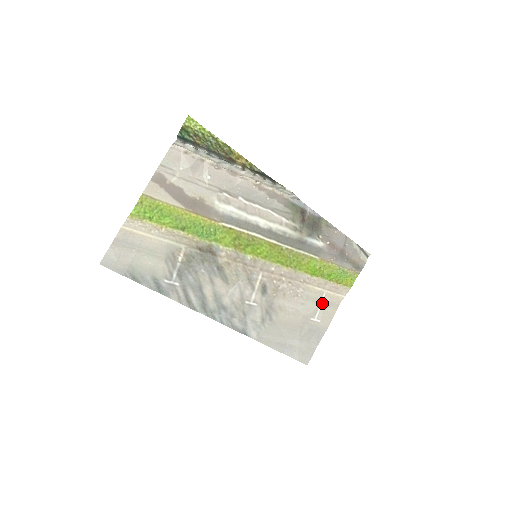
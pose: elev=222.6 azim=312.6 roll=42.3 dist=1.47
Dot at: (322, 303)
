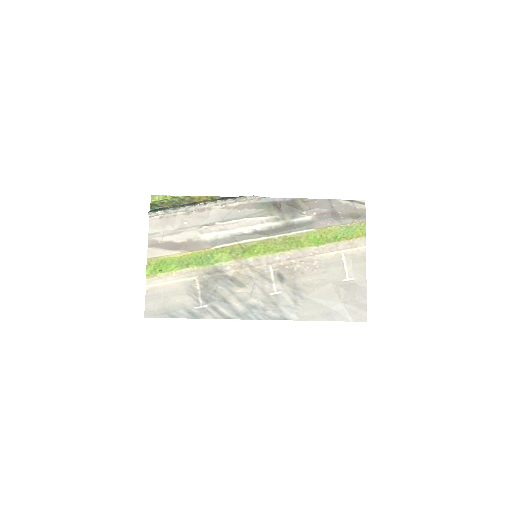
Dot at: (346, 263)
